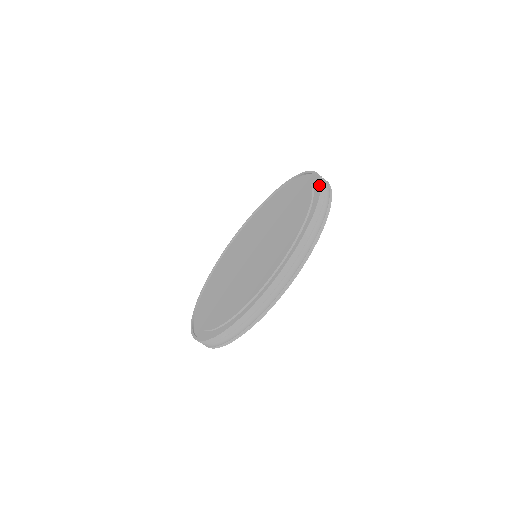
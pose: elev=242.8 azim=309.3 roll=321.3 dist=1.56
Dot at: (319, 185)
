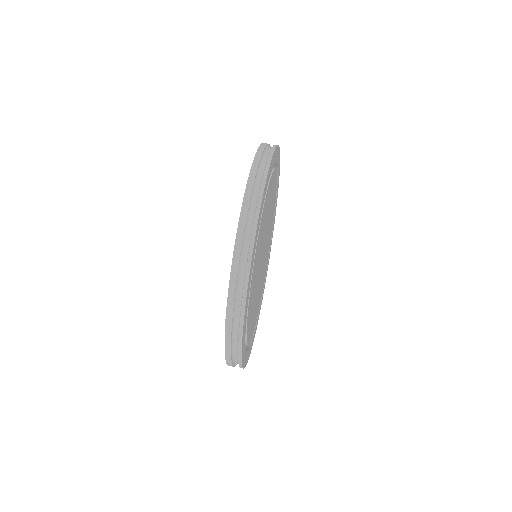
Dot at: (256, 152)
